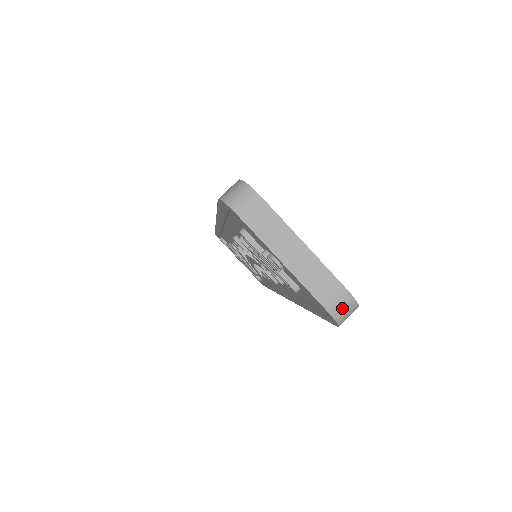
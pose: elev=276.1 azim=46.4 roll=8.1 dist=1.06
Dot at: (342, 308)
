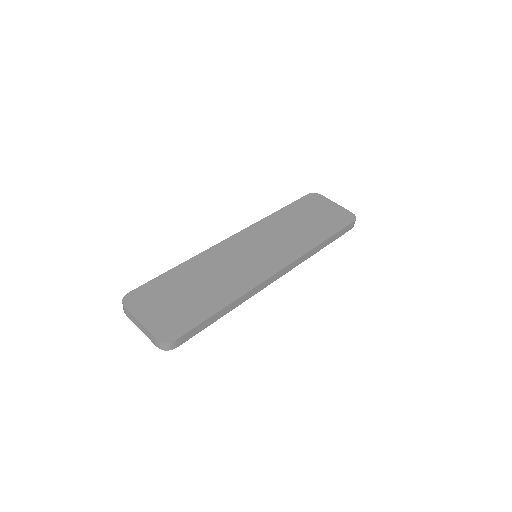
Dot at: (161, 346)
